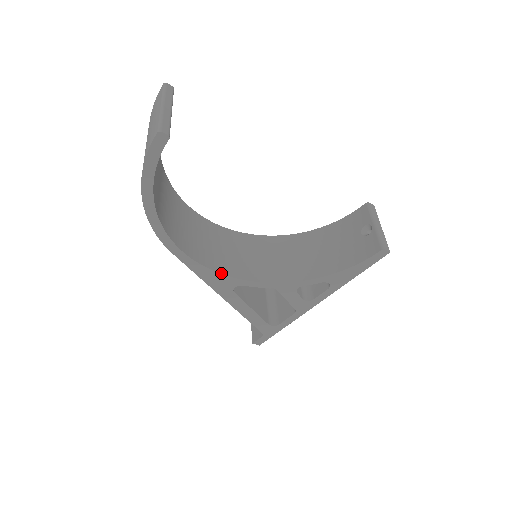
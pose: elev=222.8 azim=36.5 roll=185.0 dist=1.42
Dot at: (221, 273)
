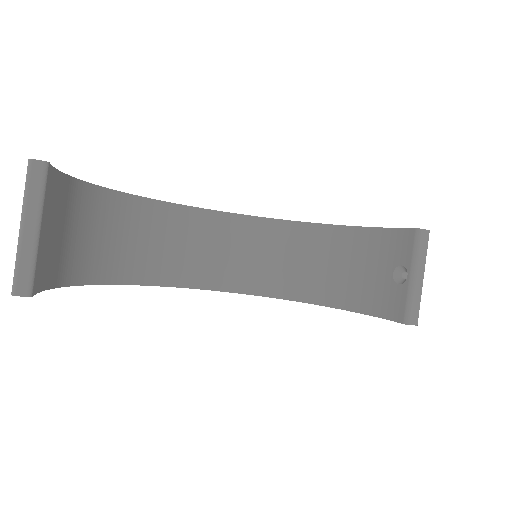
Dot at: (203, 289)
